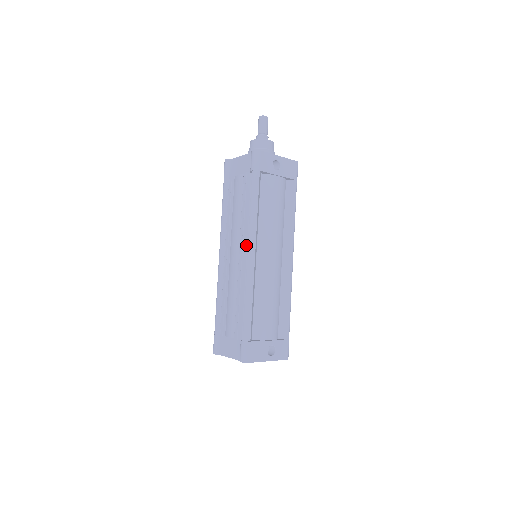
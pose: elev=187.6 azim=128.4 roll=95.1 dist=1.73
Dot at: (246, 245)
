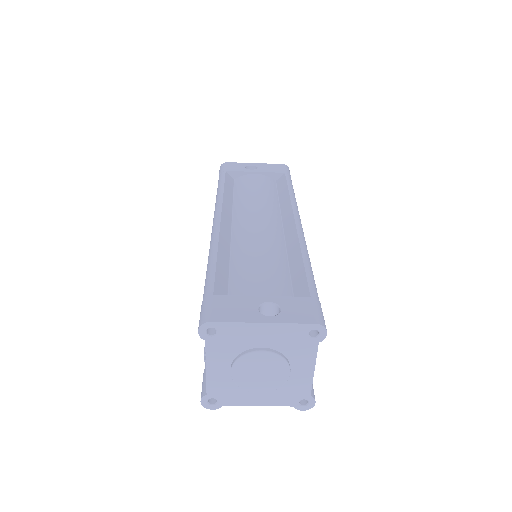
Dot at: occluded
